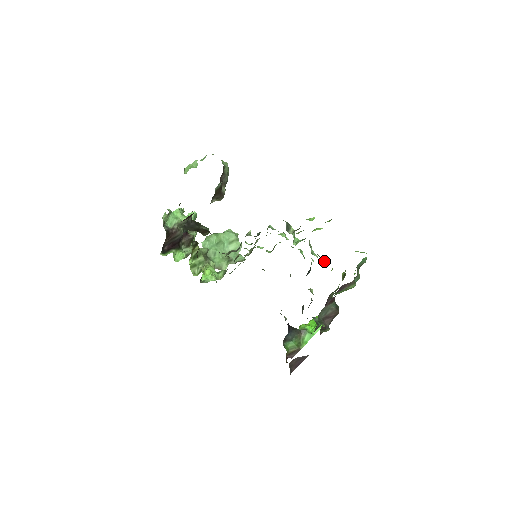
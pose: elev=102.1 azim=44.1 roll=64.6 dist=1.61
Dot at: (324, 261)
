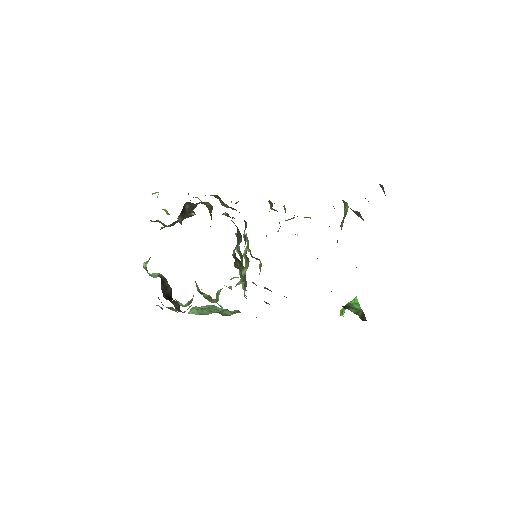
Dot at: occluded
